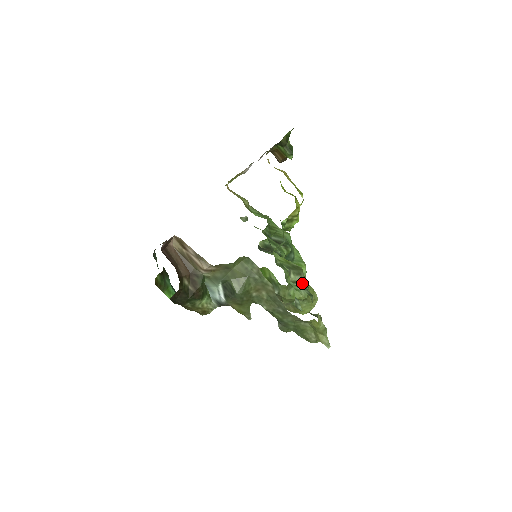
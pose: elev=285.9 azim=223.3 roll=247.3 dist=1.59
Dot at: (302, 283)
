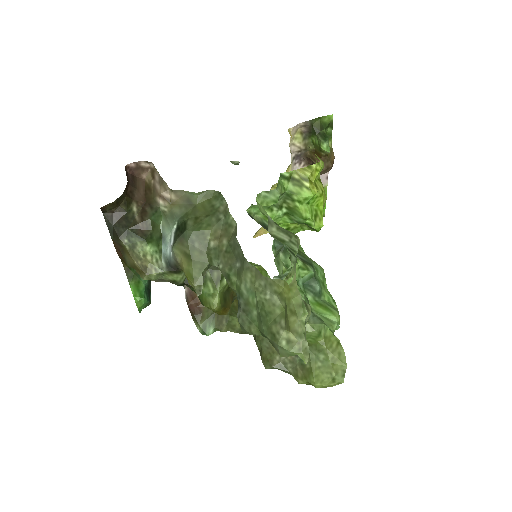
Dot at: (289, 247)
